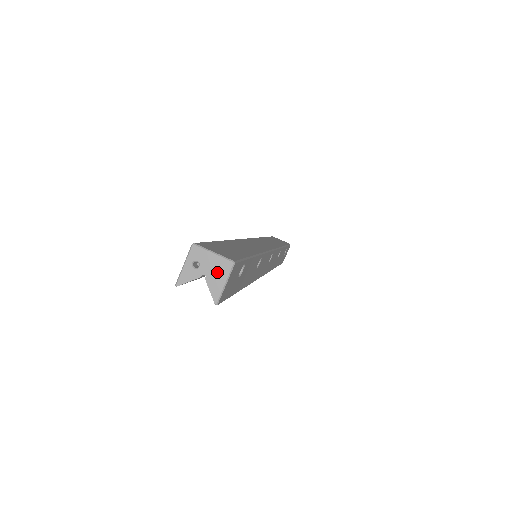
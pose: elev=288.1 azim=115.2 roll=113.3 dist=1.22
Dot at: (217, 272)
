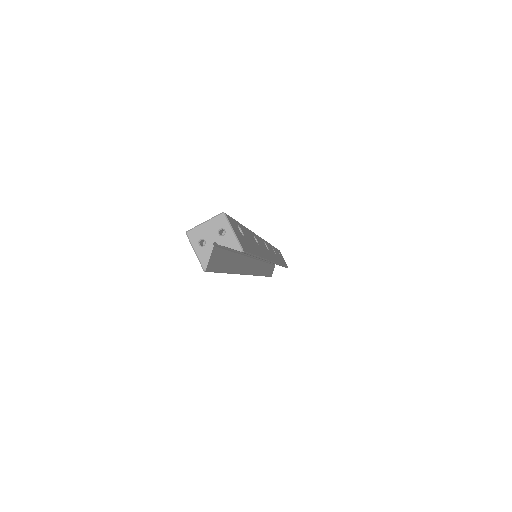
Dot at: occluded
